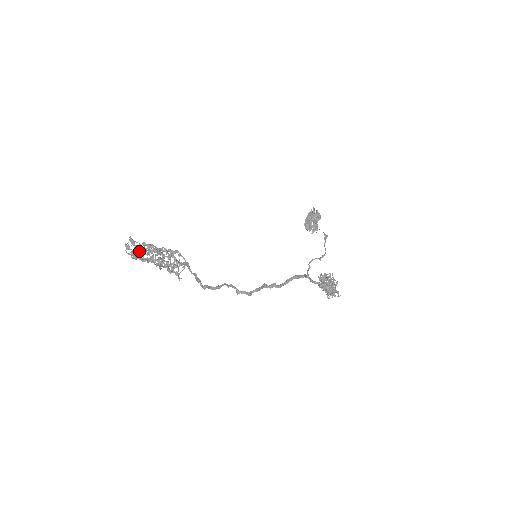
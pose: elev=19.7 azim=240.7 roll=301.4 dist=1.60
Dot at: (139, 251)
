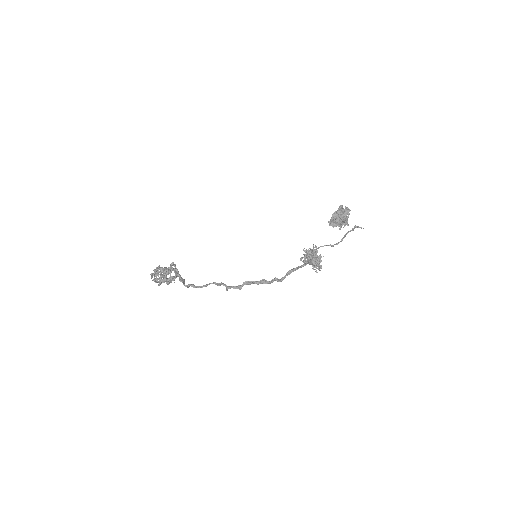
Dot at: occluded
